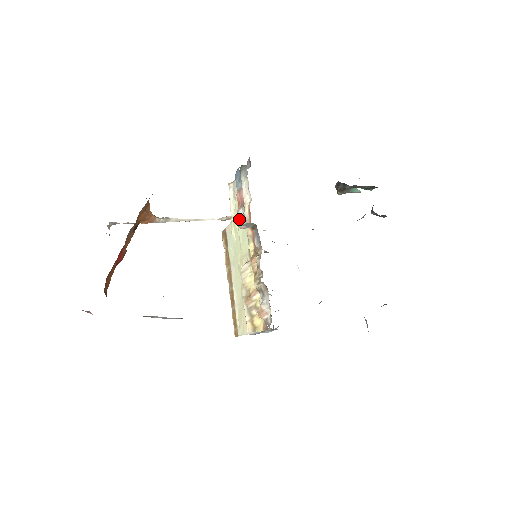
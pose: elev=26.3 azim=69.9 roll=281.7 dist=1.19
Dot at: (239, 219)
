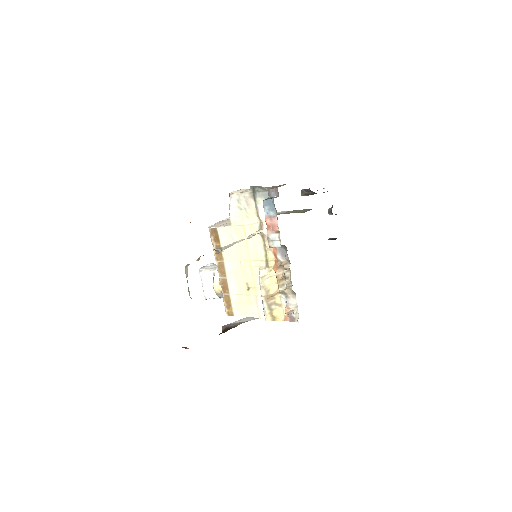
Dot at: (270, 241)
